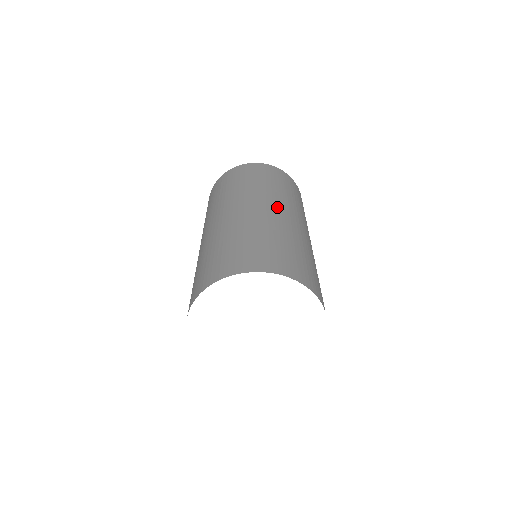
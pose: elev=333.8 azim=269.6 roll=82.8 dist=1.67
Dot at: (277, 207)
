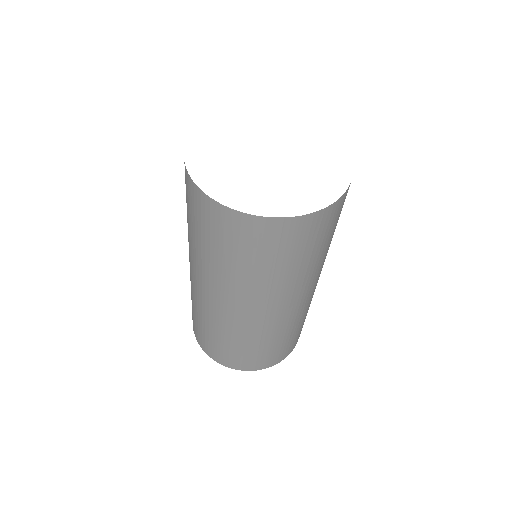
Dot at: occluded
